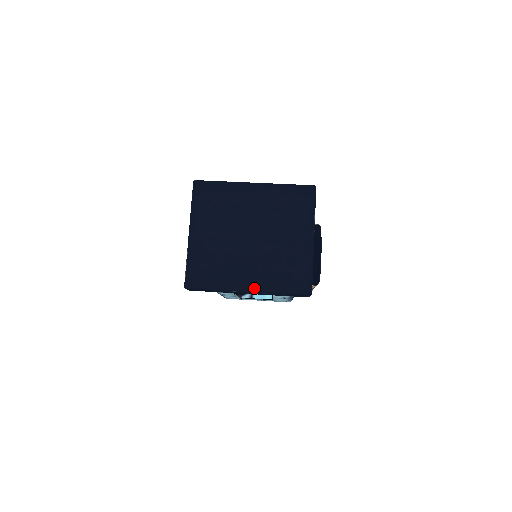
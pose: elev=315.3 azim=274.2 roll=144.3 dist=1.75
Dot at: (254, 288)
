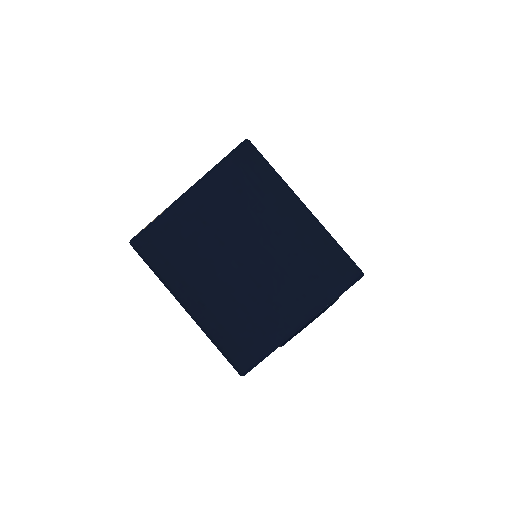
Dot at: (195, 312)
